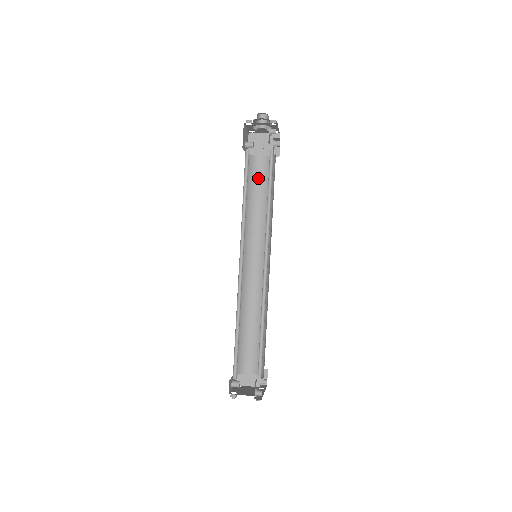
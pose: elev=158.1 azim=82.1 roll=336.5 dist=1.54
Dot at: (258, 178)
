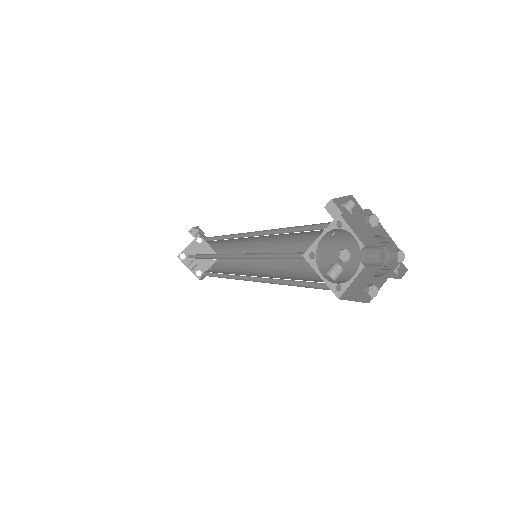
Dot at: occluded
